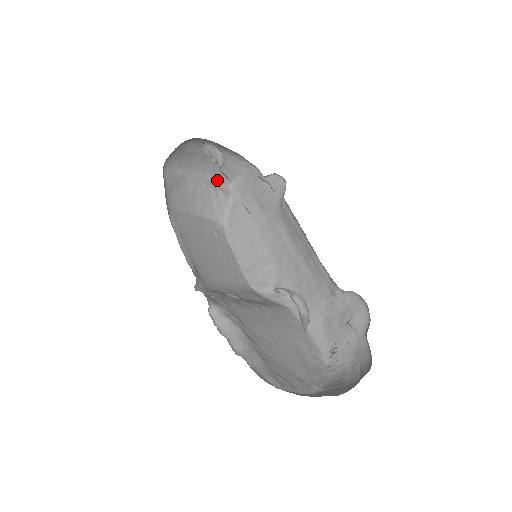
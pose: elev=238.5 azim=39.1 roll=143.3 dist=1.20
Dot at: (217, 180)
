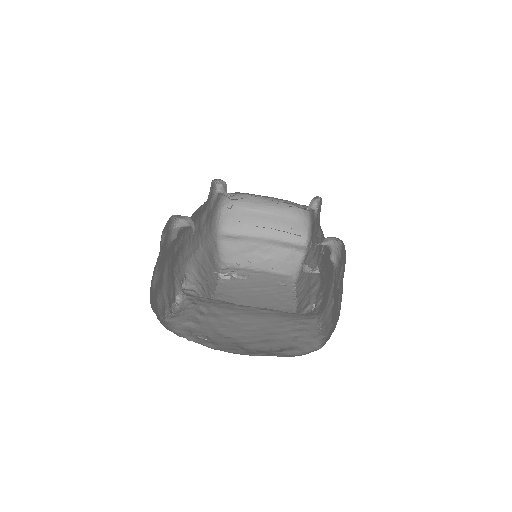
Dot at: (290, 240)
